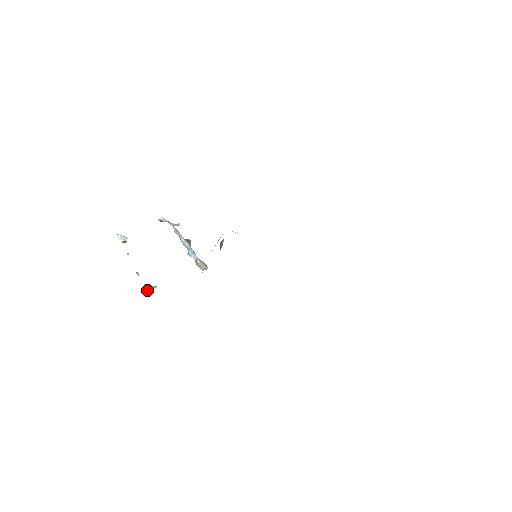
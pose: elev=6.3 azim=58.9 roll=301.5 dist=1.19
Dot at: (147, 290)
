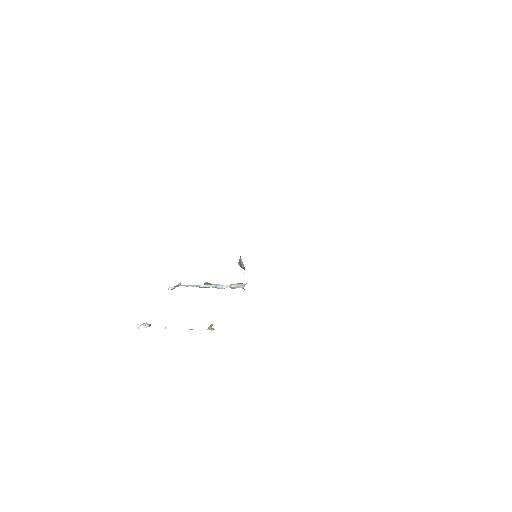
Dot at: occluded
